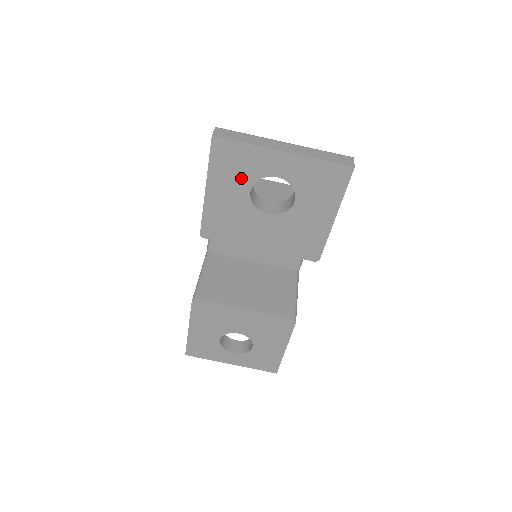
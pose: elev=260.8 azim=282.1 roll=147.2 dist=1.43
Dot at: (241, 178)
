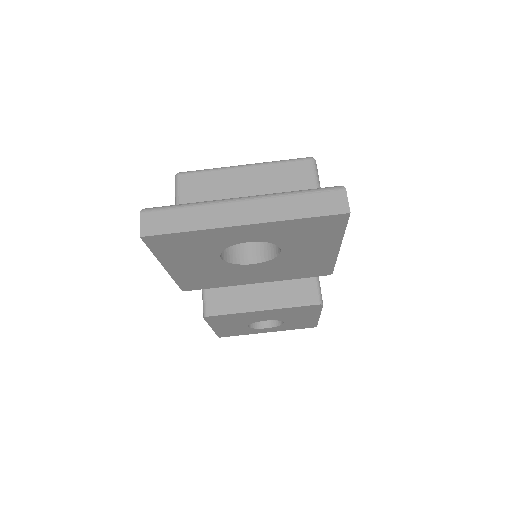
Dot at: (202, 252)
